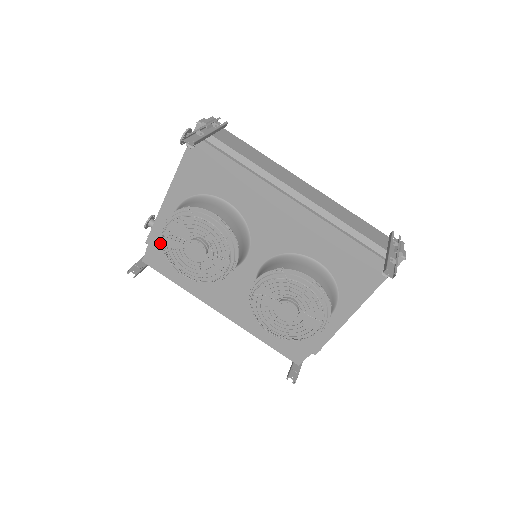
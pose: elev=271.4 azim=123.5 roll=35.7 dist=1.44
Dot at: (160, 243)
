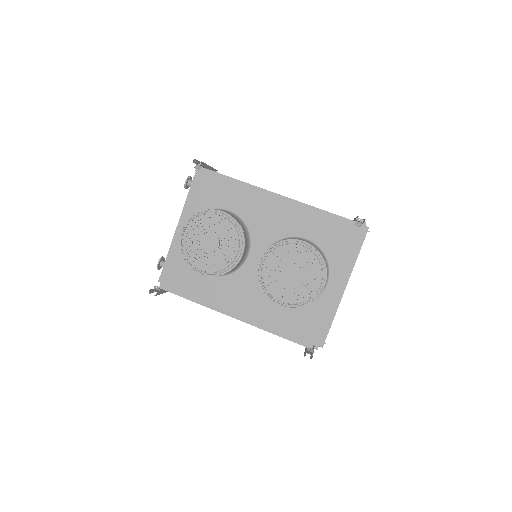
Dot at: (175, 264)
